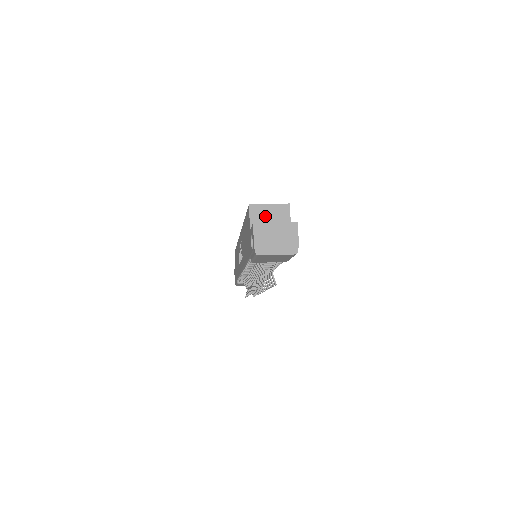
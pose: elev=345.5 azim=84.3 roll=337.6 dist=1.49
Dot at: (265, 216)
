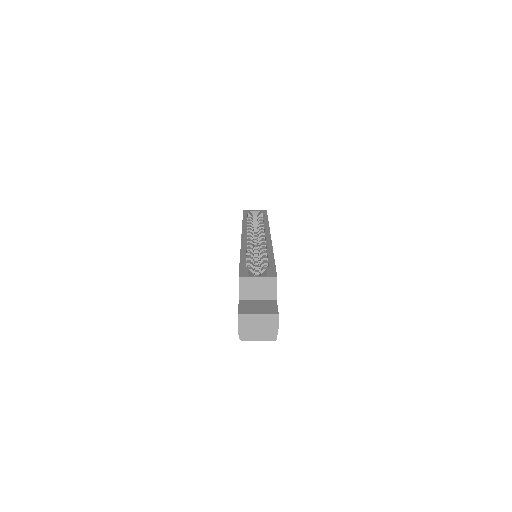
Dot at: (253, 287)
